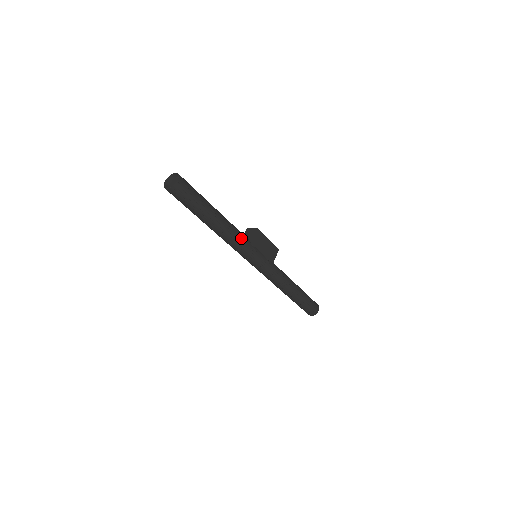
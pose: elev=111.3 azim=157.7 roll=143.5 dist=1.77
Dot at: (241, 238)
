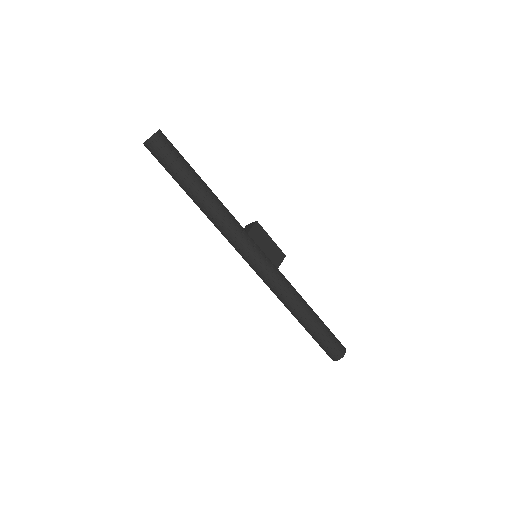
Dot at: (234, 222)
